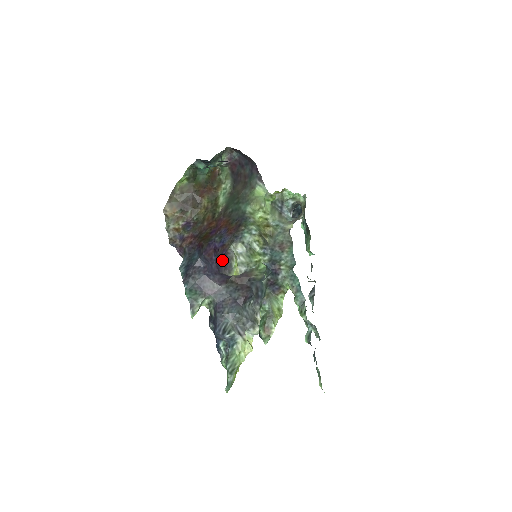
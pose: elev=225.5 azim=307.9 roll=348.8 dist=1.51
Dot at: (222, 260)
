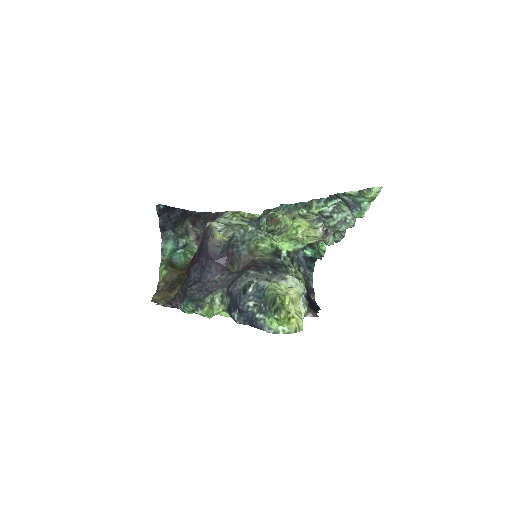
Dot at: (203, 241)
